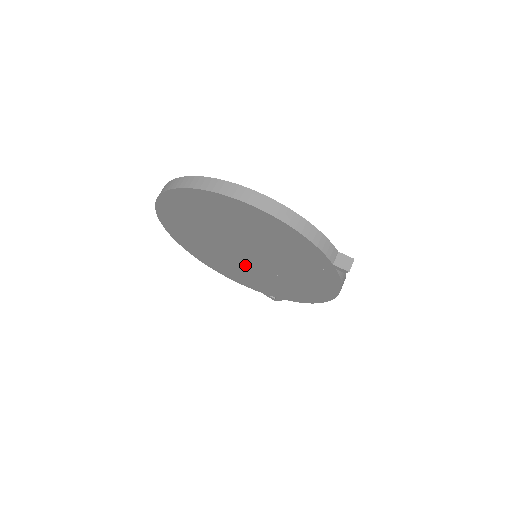
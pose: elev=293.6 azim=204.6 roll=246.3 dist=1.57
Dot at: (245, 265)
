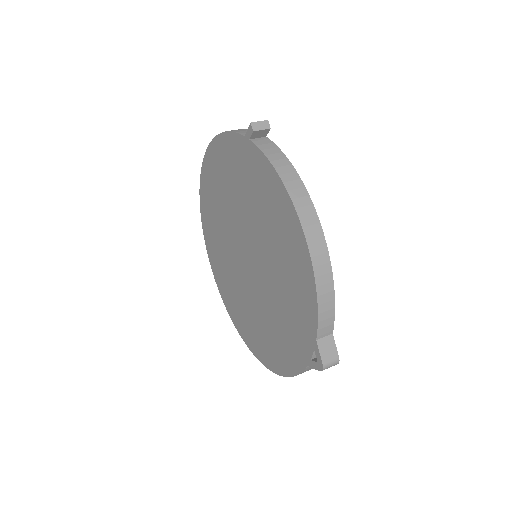
Dot at: (263, 294)
